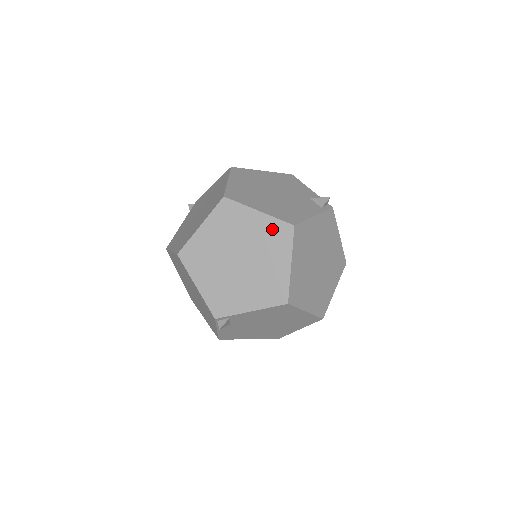
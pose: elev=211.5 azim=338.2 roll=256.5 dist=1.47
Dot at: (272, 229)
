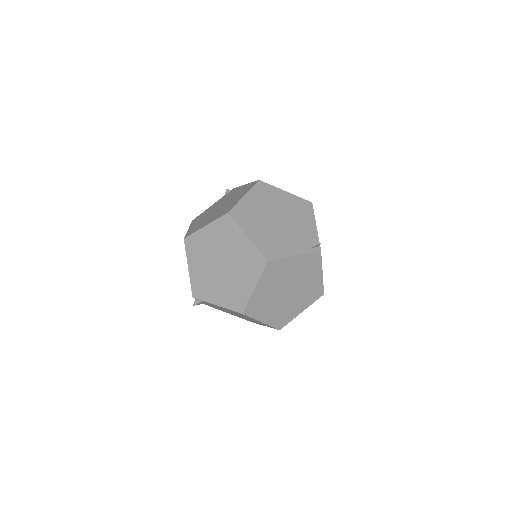
Dot at: (252, 255)
